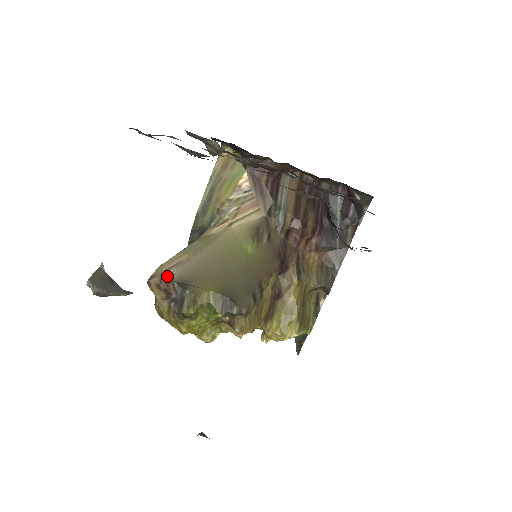
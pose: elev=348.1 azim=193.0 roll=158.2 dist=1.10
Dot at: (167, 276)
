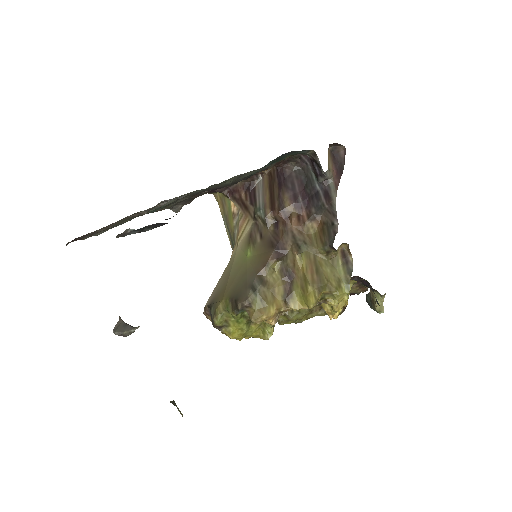
Dot at: occluded
